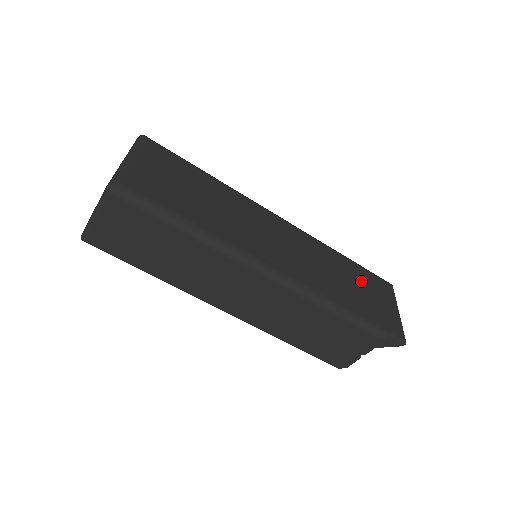
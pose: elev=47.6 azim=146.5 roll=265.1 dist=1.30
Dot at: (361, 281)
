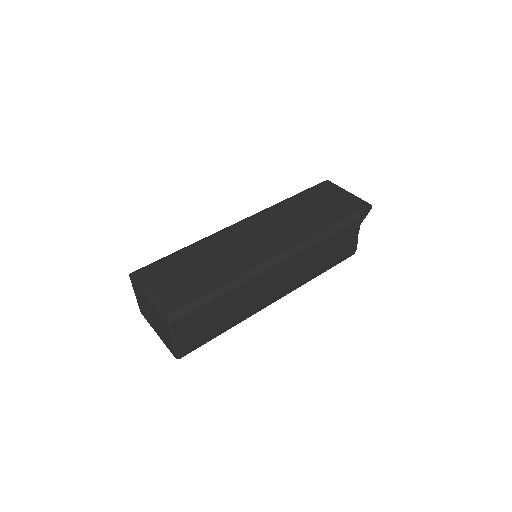
Dot at: (315, 201)
